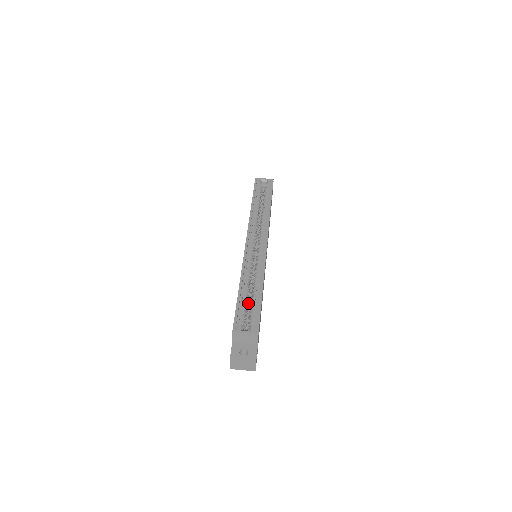
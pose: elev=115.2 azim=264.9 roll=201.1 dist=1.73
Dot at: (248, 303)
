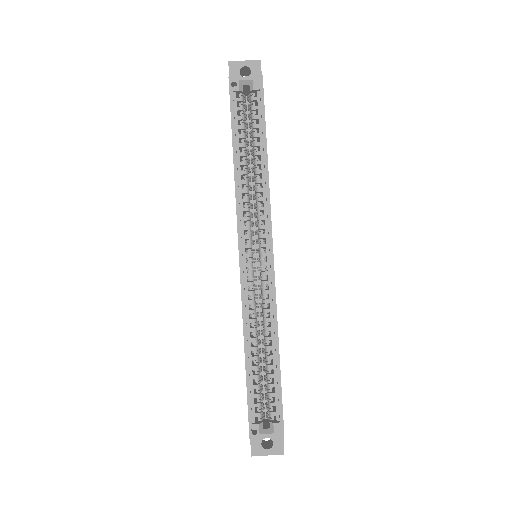
Dot at: occluded
